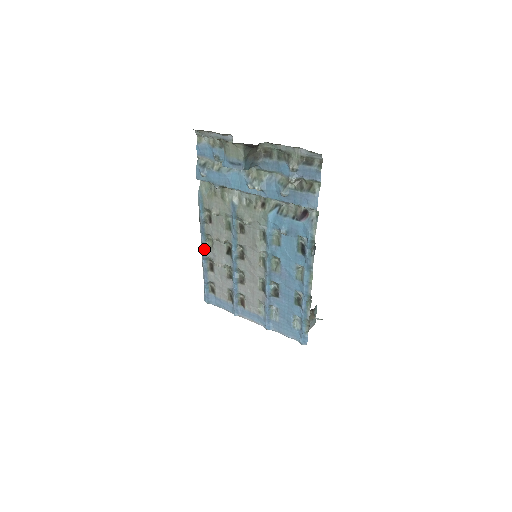
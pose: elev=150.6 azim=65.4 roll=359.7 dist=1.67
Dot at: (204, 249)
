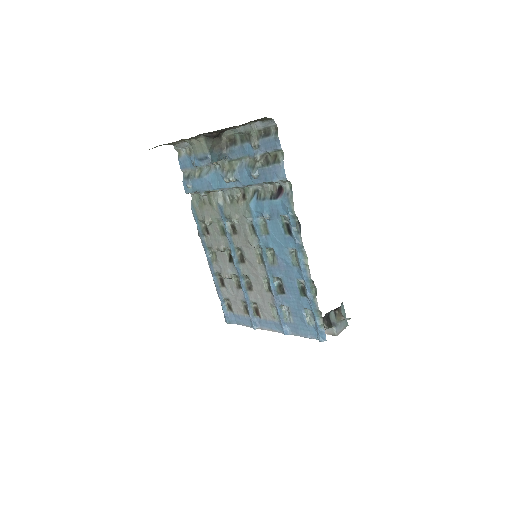
Dot at: (210, 264)
